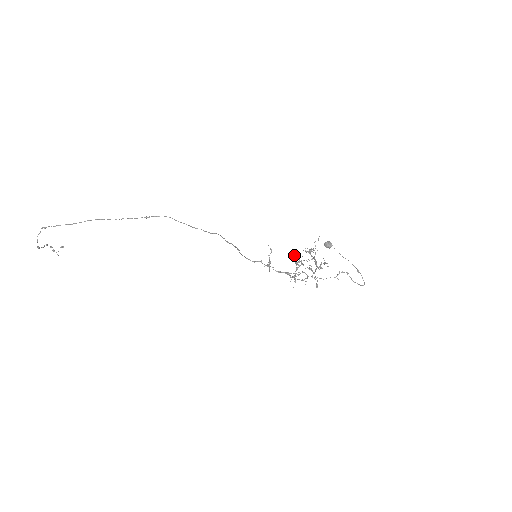
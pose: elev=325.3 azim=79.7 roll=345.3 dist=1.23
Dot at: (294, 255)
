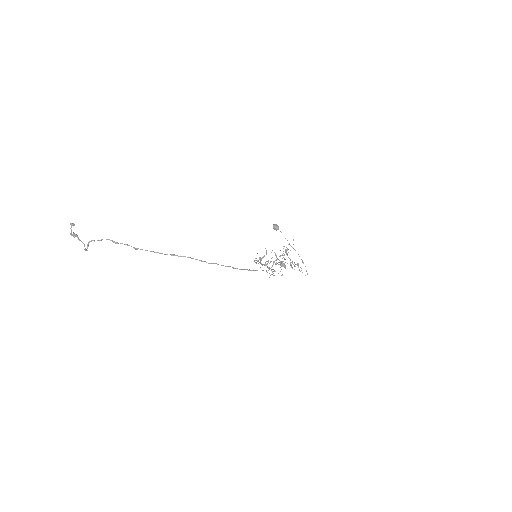
Dot at: (274, 252)
